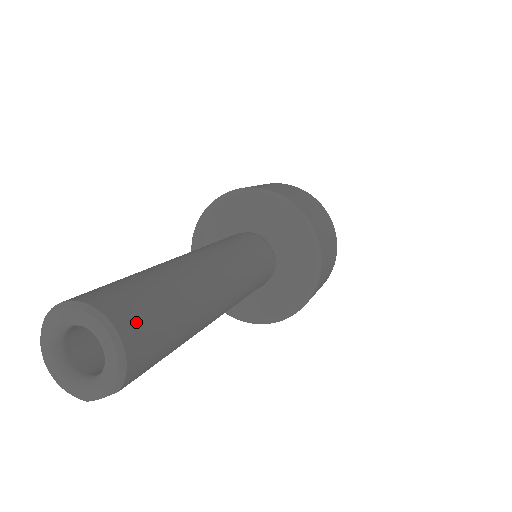
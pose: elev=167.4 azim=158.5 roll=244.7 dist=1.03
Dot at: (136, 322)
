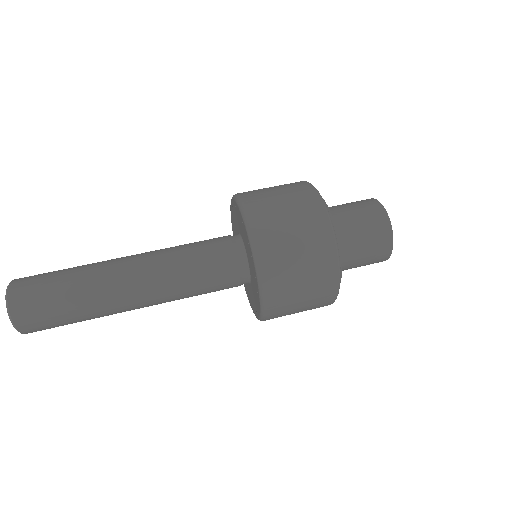
Dot at: (31, 322)
